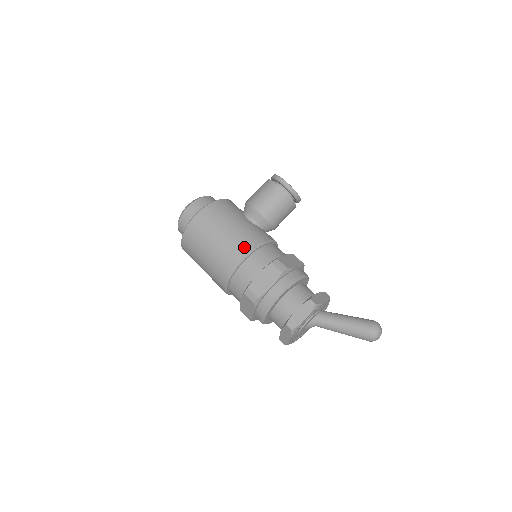
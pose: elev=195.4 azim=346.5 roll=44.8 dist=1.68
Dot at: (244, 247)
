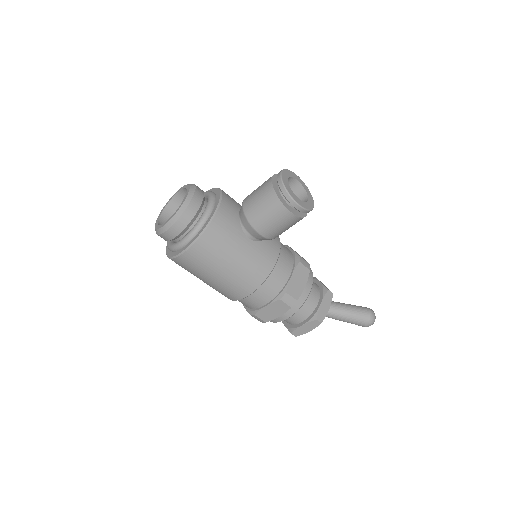
Dot at: (249, 285)
